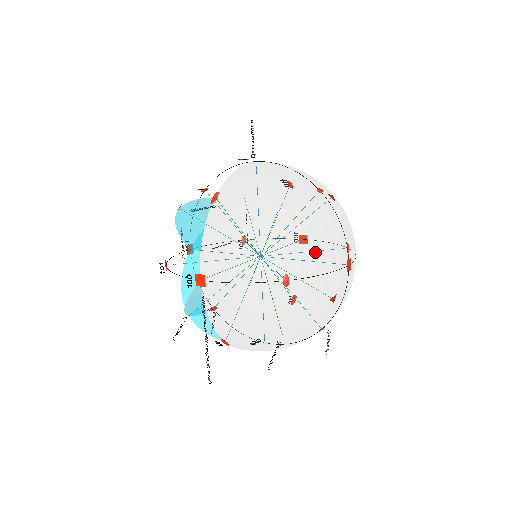
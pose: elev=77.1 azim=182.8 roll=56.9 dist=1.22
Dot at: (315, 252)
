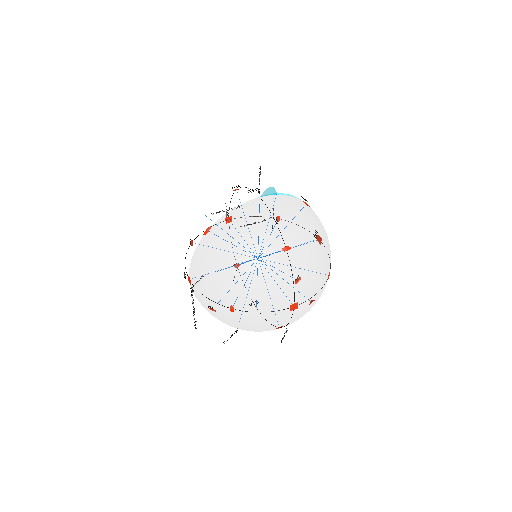
Dot at: (257, 299)
